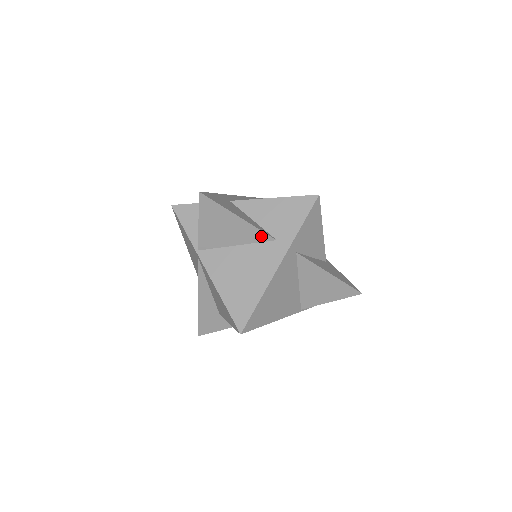
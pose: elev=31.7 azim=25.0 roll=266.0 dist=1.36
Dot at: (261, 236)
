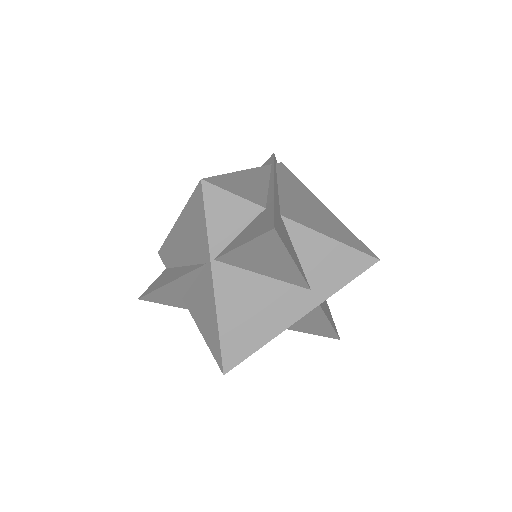
Dot at: (299, 281)
